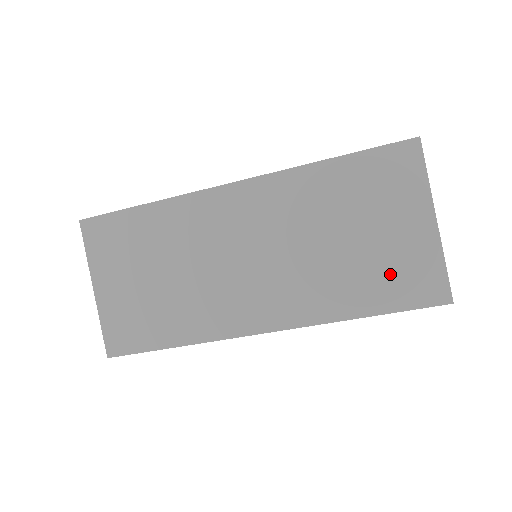
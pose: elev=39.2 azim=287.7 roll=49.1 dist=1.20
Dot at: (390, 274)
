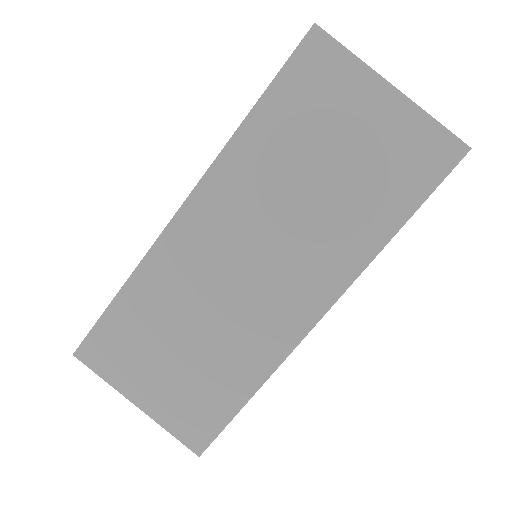
Dot at: (391, 170)
